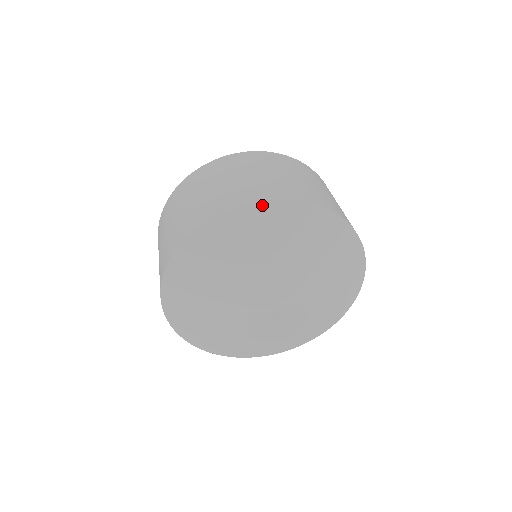
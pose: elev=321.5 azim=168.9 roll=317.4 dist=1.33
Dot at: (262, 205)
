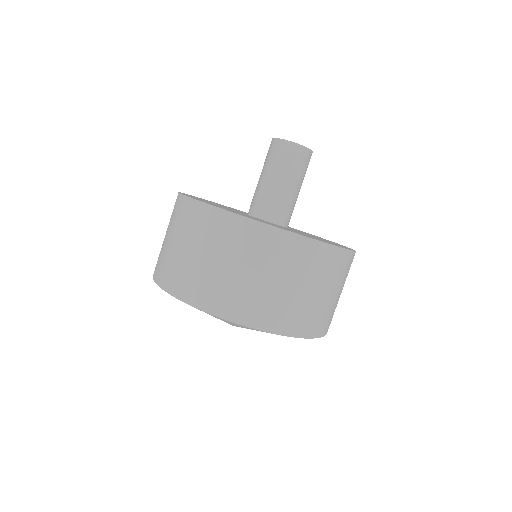
Dot at: occluded
